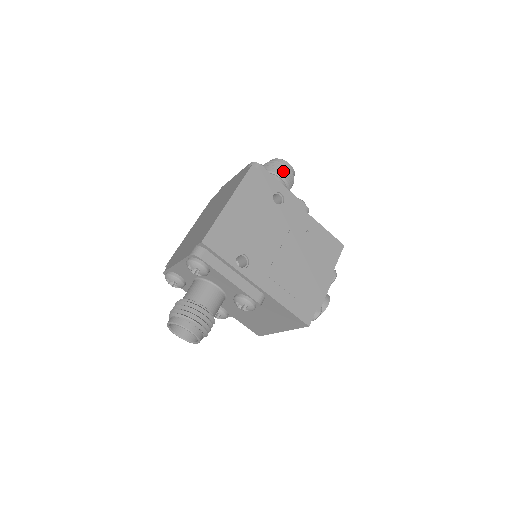
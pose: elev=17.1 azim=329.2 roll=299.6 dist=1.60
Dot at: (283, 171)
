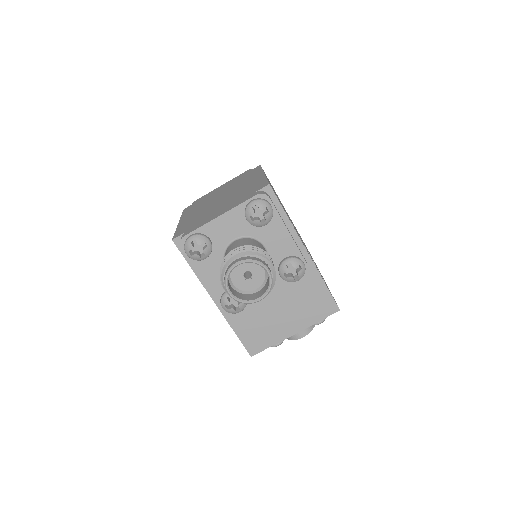
Dot at: occluded
